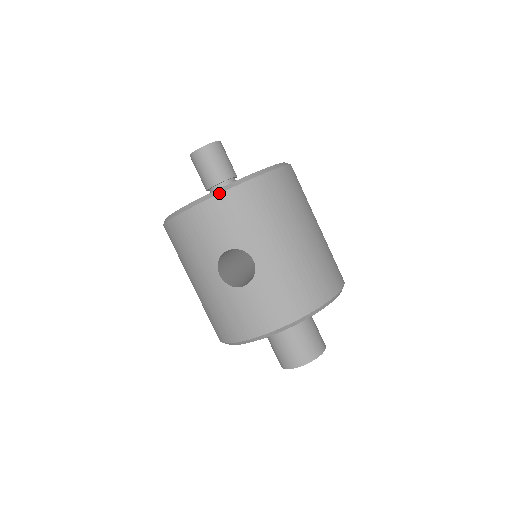
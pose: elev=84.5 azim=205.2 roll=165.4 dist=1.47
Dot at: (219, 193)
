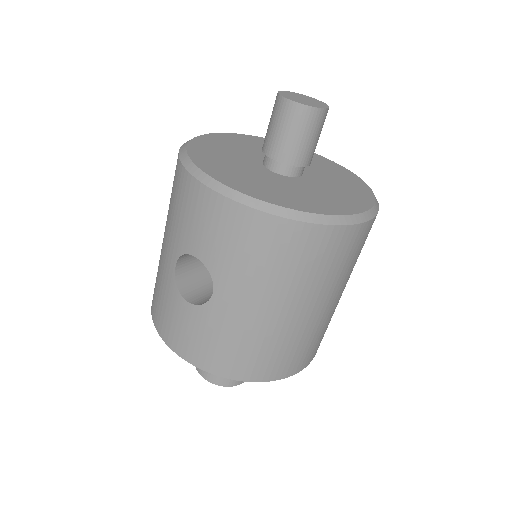
Dot at: (234, 199)
